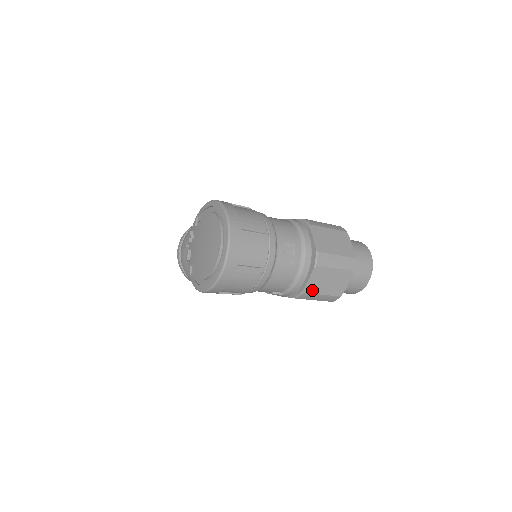
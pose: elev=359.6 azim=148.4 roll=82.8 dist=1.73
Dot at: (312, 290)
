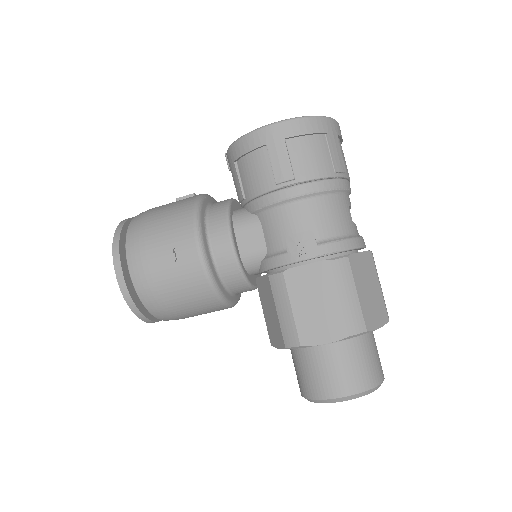
Dot at: (354, 270)
